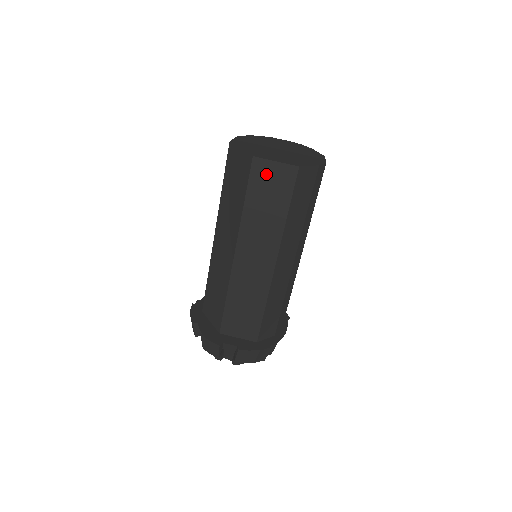
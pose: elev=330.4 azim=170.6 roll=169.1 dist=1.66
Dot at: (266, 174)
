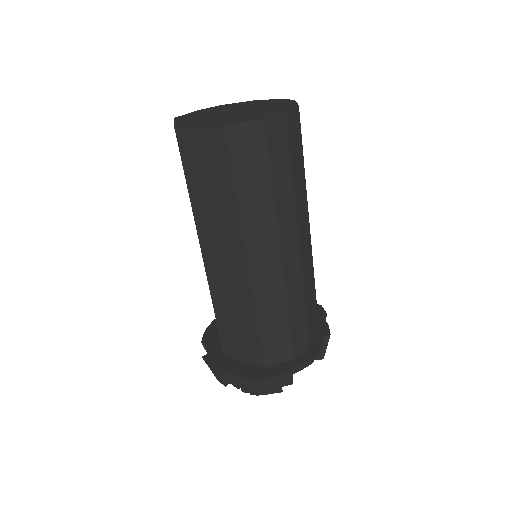
Dot at: (195, 147)
